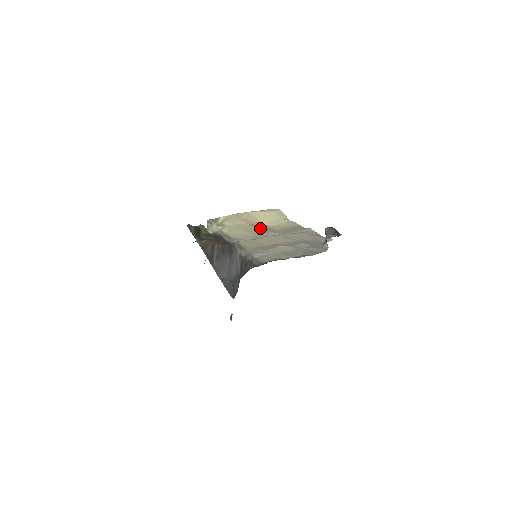
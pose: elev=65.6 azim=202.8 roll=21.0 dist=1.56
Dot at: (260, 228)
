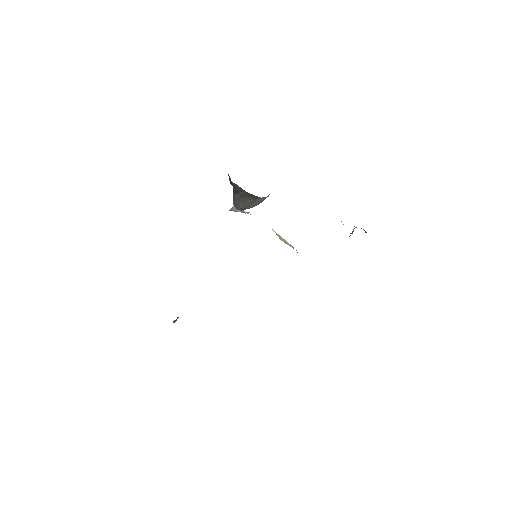
Dot at: occluded
